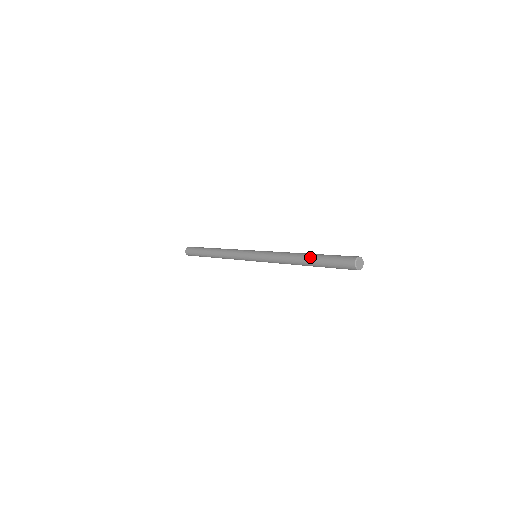
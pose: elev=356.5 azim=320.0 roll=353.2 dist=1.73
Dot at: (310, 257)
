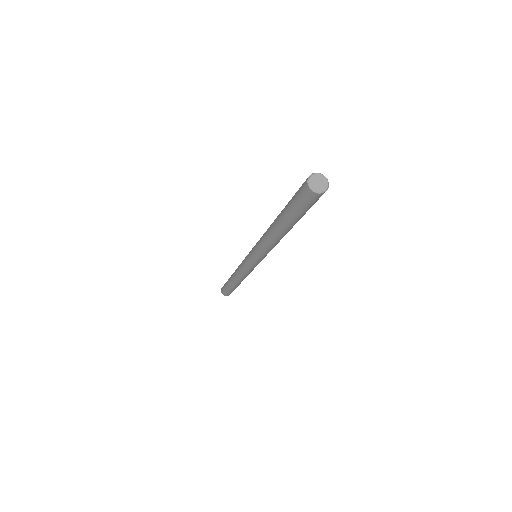
Dot at: occluded
